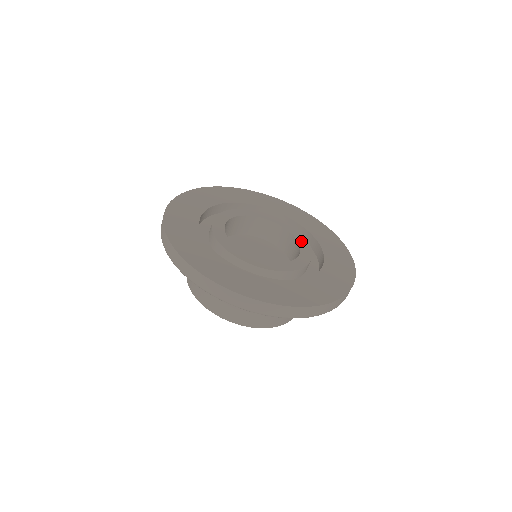
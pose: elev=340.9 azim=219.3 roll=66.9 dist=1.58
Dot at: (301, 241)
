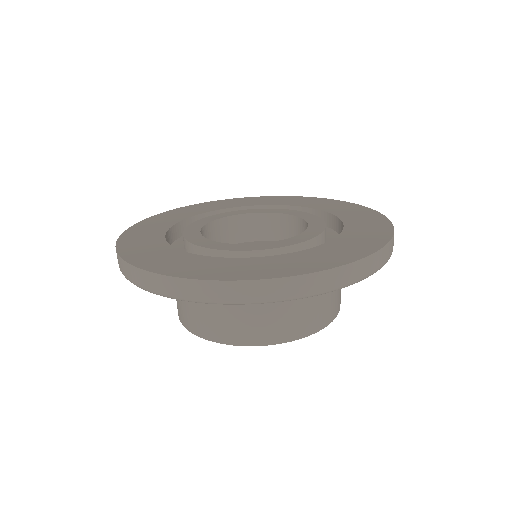
Dot at: (307, 233)
